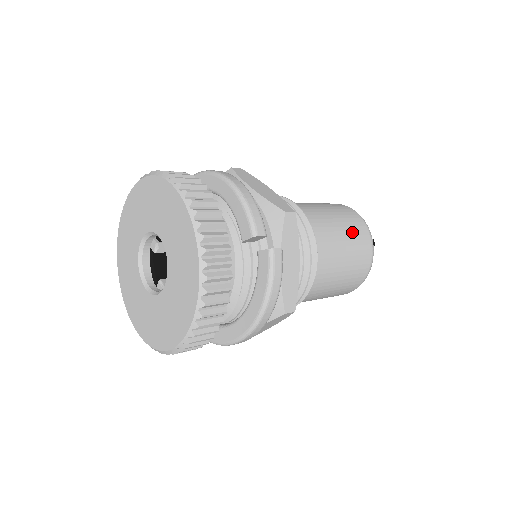
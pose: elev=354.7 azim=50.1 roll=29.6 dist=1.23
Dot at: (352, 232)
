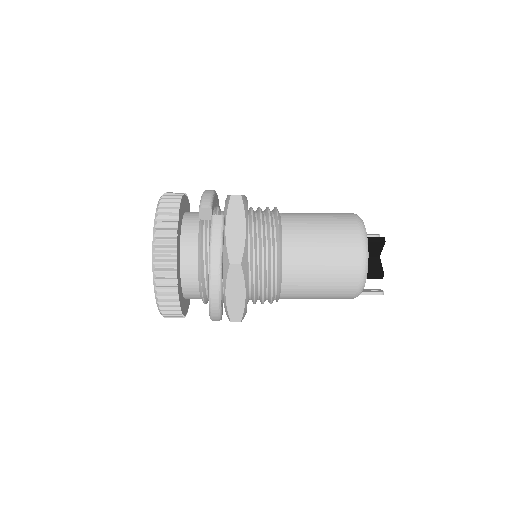
Dot at: (334, 222)
